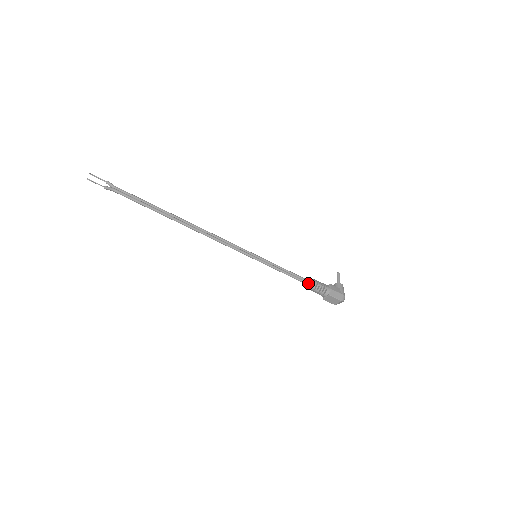
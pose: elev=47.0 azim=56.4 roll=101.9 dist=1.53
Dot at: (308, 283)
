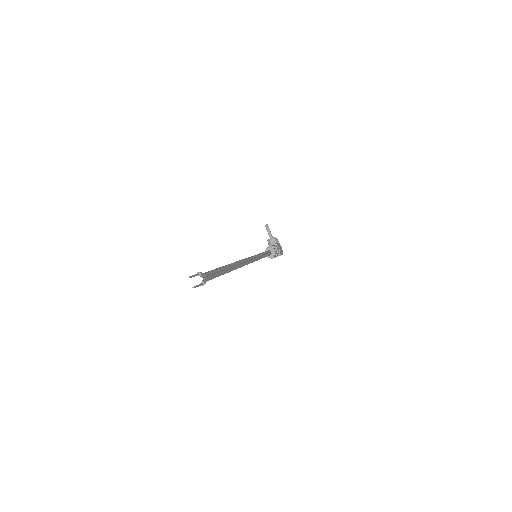
Dot at: (271, 254)
